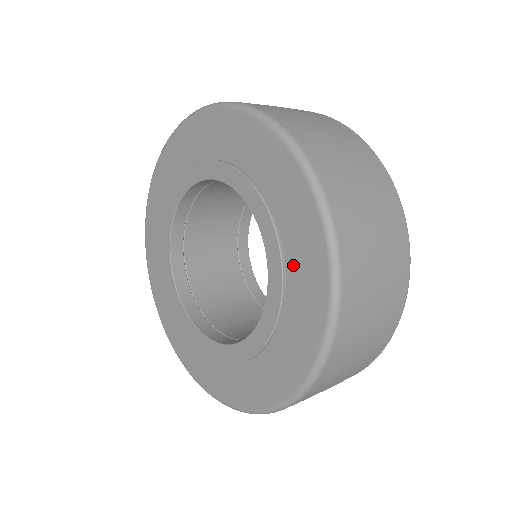
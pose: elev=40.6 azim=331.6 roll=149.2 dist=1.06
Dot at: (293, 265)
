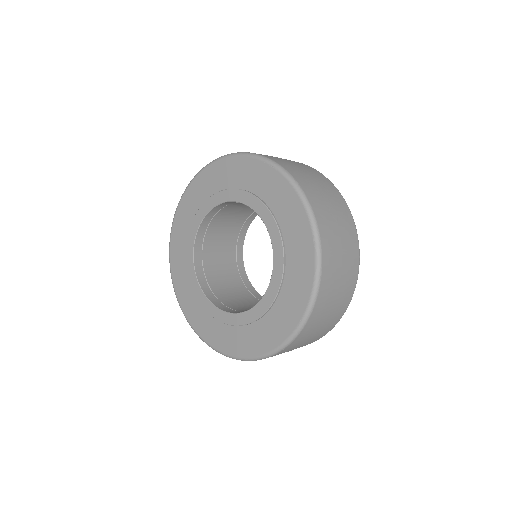
Dot at: (290, 243)
